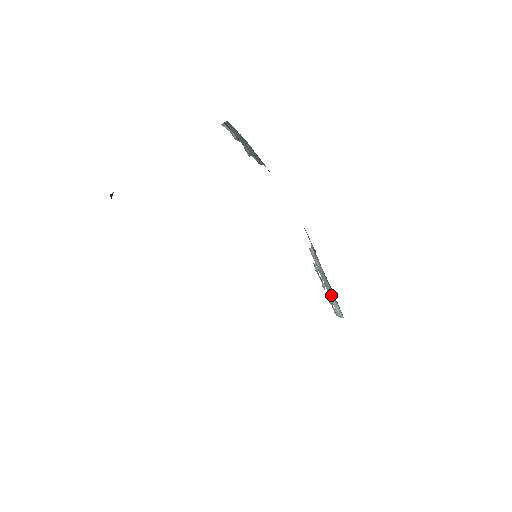
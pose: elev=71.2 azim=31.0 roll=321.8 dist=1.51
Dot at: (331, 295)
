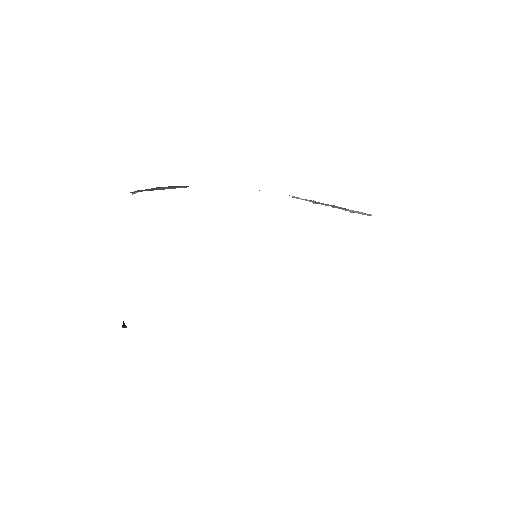
Dot at: (346, 209)
